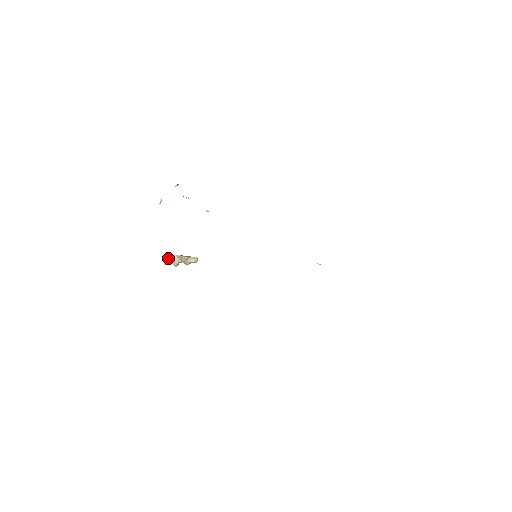
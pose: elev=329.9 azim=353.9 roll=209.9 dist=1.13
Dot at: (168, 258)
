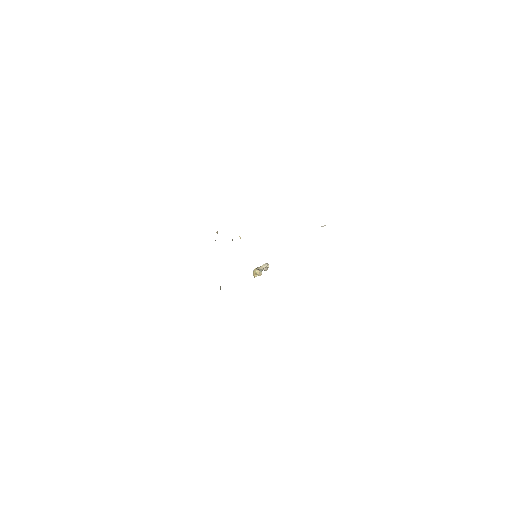
Dot at: (253, 273)
